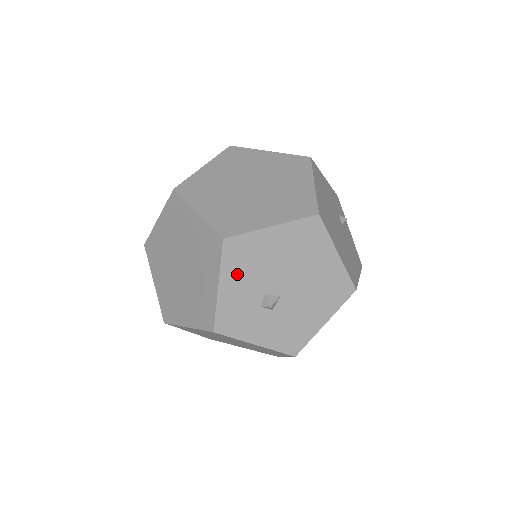
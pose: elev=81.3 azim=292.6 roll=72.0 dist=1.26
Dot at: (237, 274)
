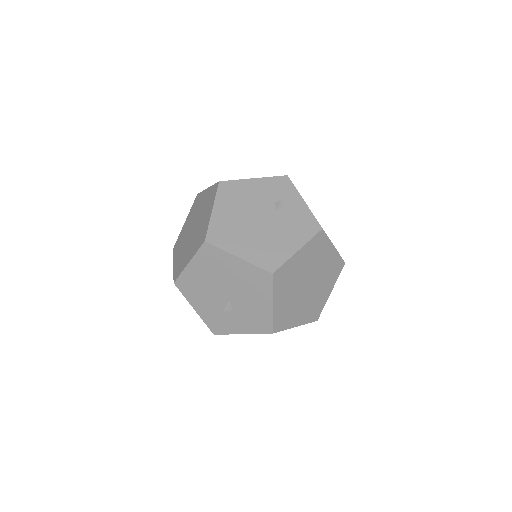
Dot at: (196, 298)
